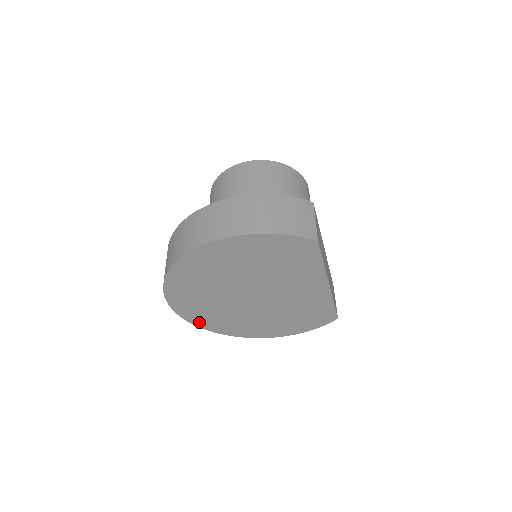
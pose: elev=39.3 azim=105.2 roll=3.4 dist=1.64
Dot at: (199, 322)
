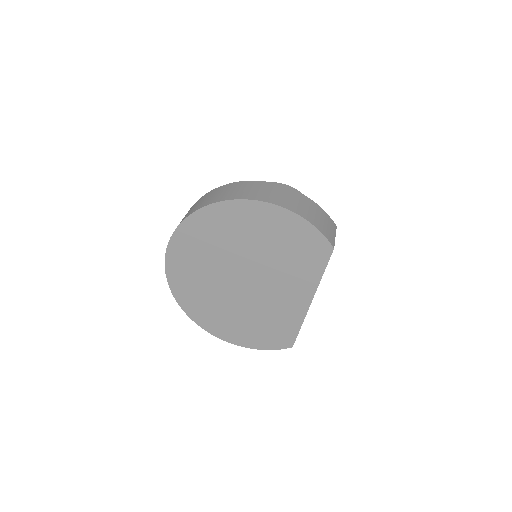
Dot at: (175, 284)
